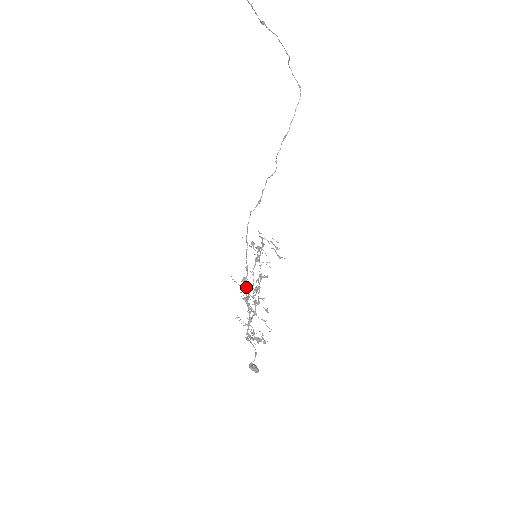
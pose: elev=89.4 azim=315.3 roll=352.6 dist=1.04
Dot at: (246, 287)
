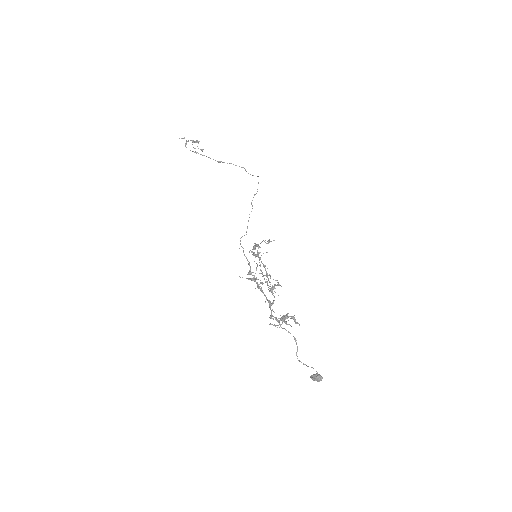
Dot at: (255, 278)
